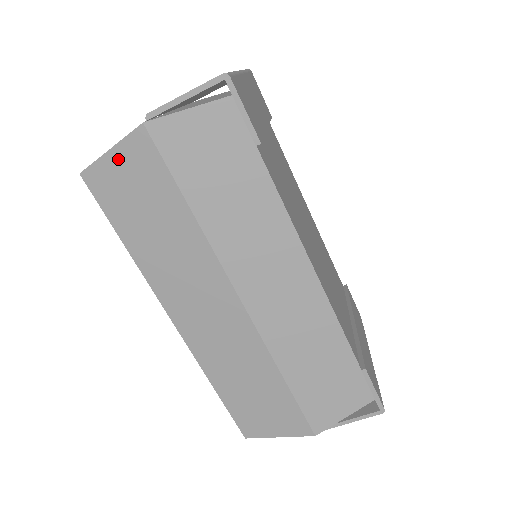
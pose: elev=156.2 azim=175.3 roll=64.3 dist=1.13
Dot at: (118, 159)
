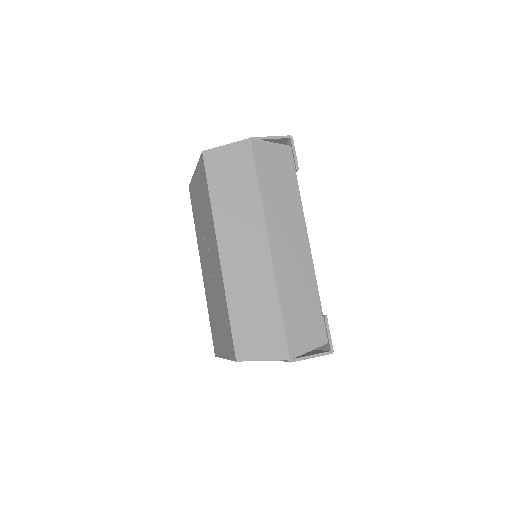
Dot at: (229, 150)
